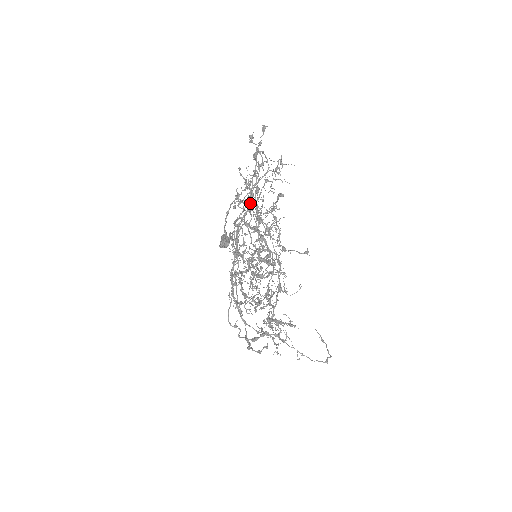
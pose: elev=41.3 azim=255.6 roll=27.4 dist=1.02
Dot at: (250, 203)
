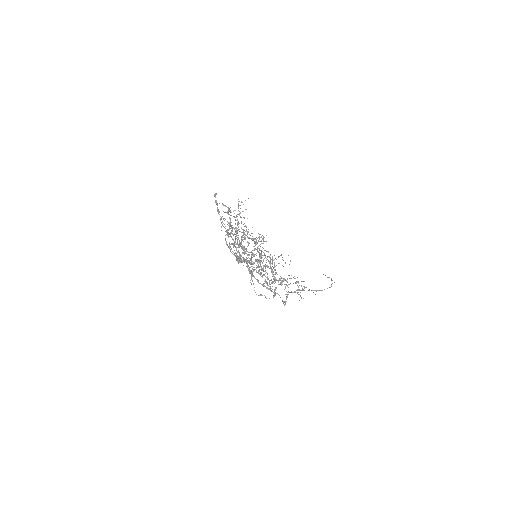
Dot at: occluded
